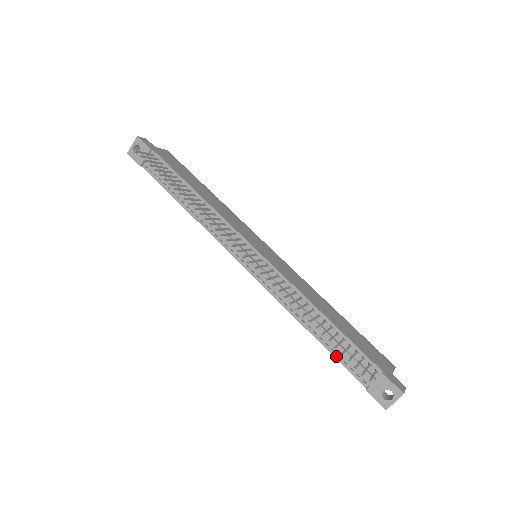
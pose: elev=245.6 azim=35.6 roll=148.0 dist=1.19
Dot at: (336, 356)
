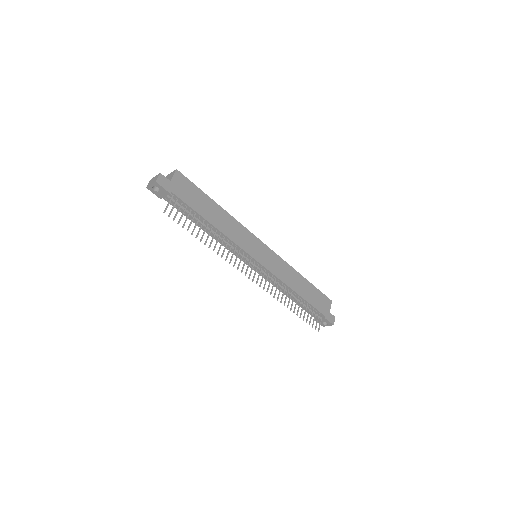
Dot at: (301, 307)
